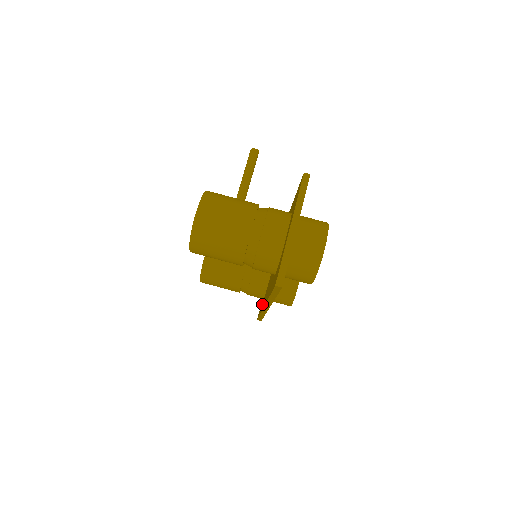
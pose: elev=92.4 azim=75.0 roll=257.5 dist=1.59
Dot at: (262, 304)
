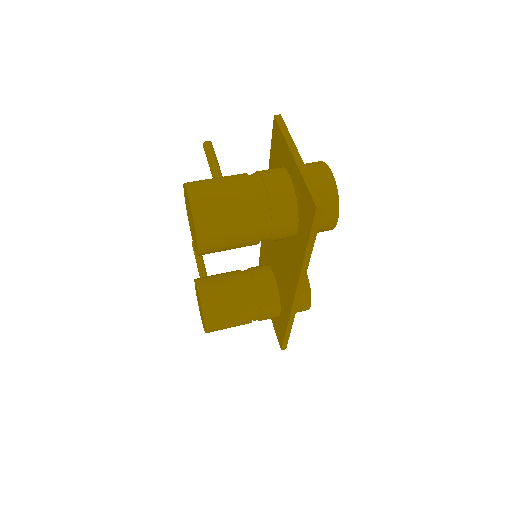
Dot at: (282, 317)
